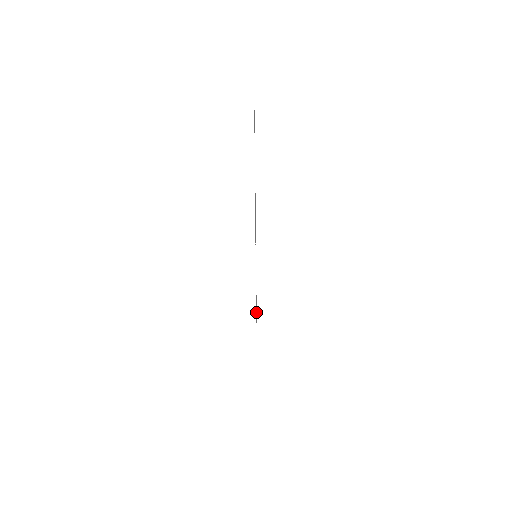
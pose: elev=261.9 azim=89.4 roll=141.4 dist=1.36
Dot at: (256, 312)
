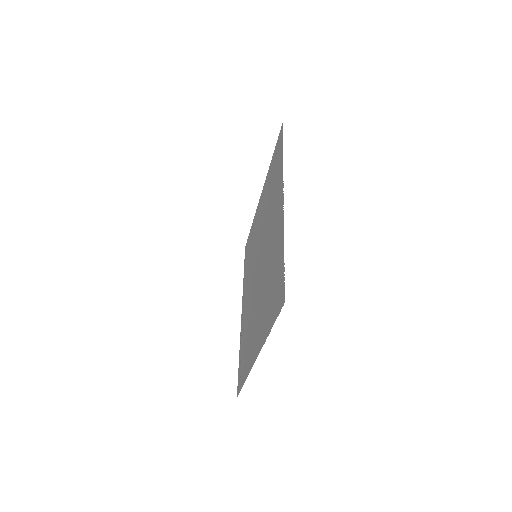
Dot at: (245, 299)
